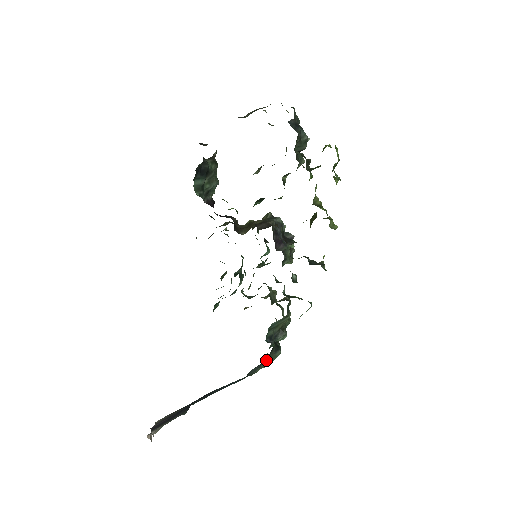
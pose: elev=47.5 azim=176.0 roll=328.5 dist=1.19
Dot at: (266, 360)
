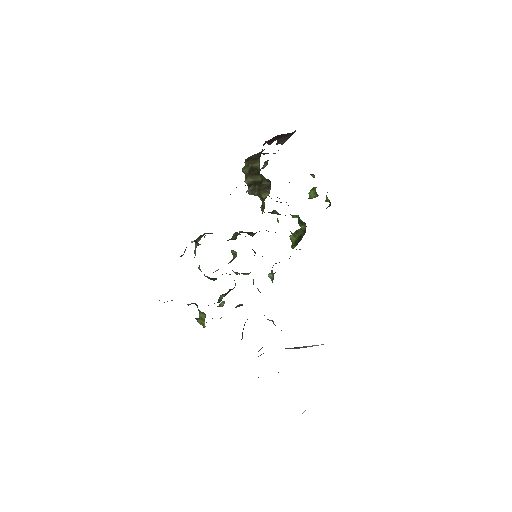
Dot at: occluded
